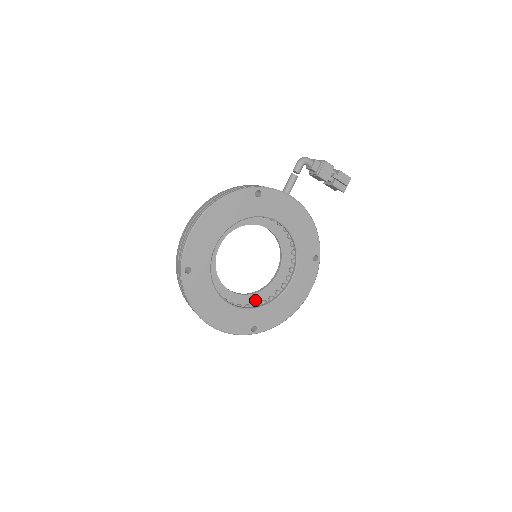
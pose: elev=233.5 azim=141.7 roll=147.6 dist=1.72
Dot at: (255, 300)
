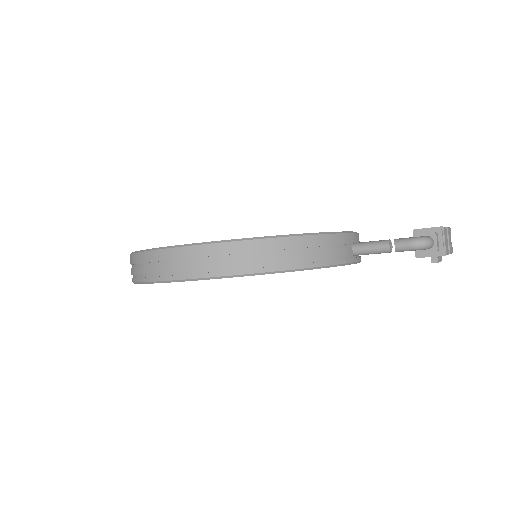
Dot at: occluded
